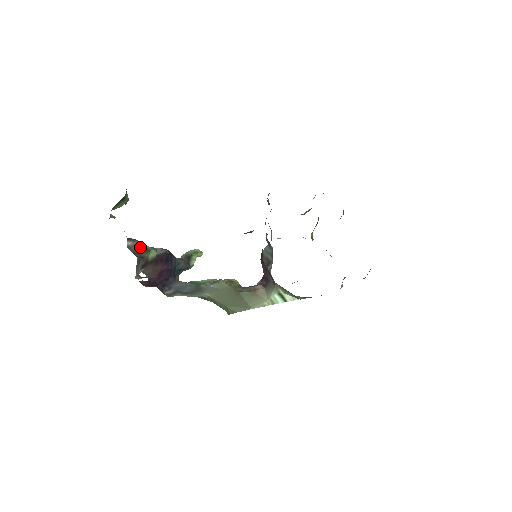
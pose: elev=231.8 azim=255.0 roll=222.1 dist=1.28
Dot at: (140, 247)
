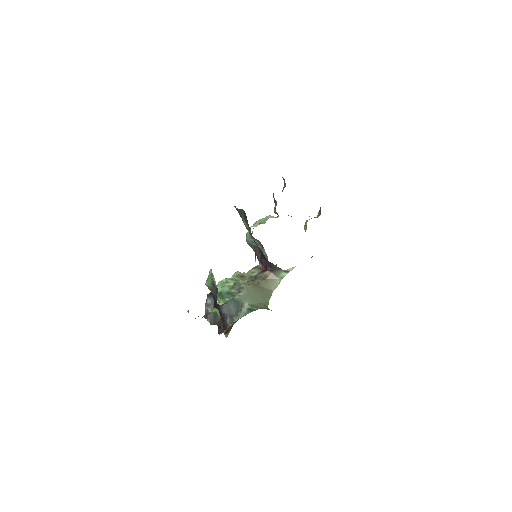
Dot at: (212, 316)
